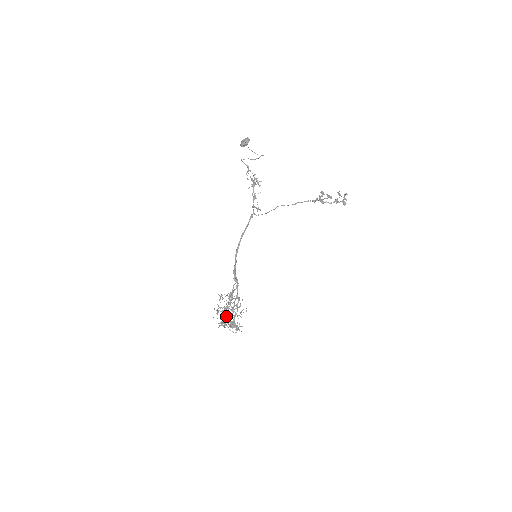
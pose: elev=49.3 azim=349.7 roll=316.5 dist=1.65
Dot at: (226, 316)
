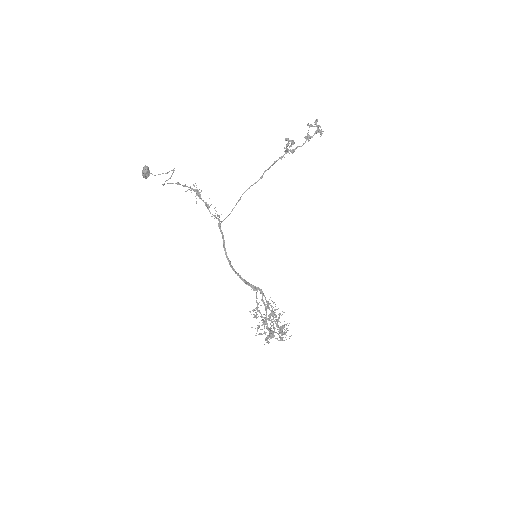
Dot at: occluded
